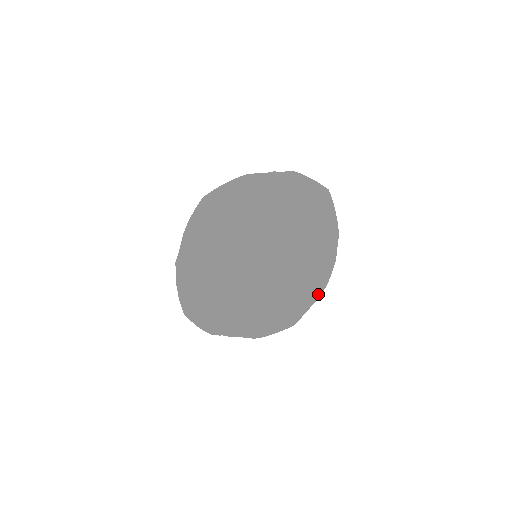
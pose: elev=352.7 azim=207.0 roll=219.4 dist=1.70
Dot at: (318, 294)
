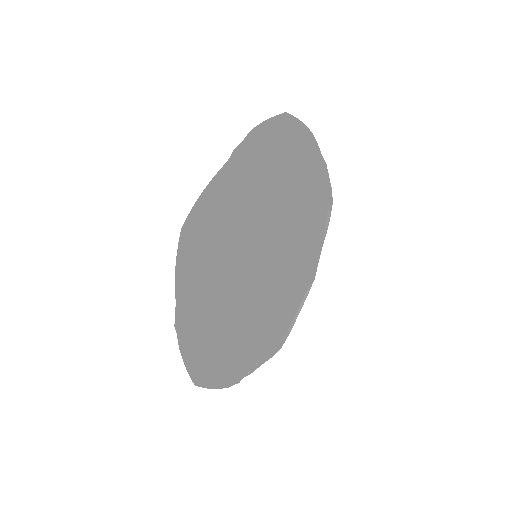
Dot at: (328, 221)
